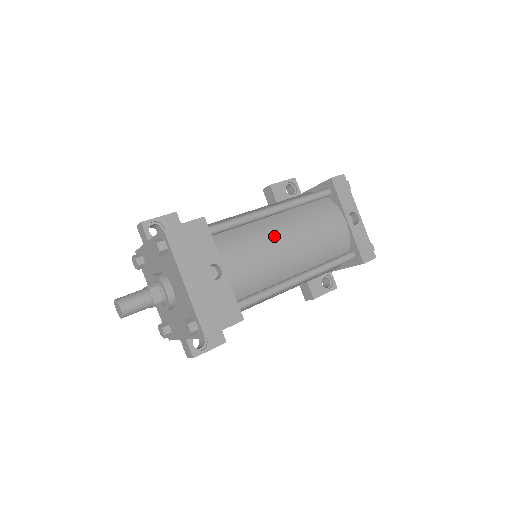
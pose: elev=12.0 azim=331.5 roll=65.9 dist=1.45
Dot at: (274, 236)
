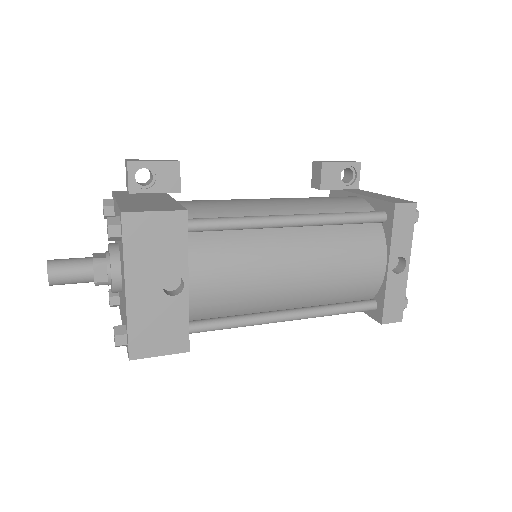
Dot at: (277, 259)
